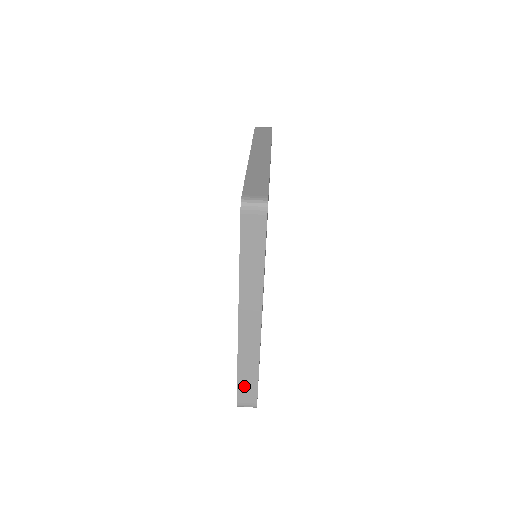
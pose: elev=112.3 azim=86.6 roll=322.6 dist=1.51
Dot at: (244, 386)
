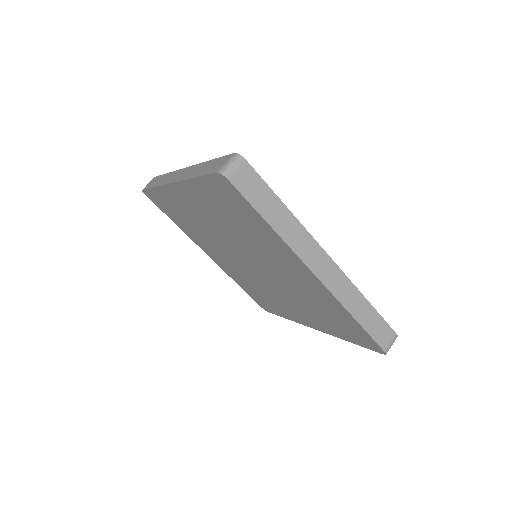
Dot at: (373, 328)
